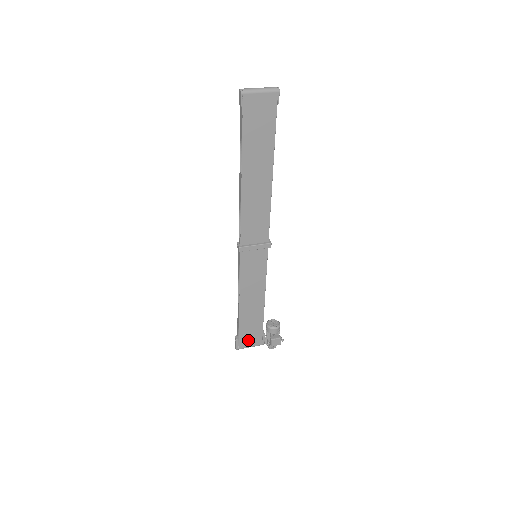
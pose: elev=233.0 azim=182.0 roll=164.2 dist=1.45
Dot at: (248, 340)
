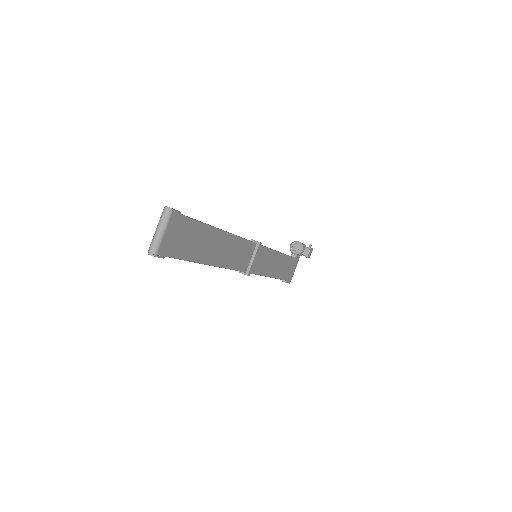
Dot at: (291, 272)
